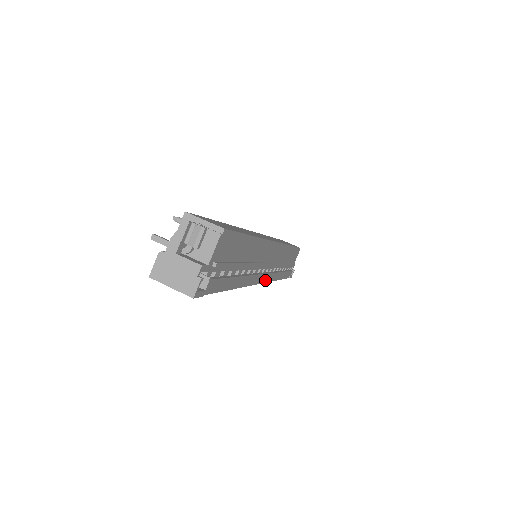
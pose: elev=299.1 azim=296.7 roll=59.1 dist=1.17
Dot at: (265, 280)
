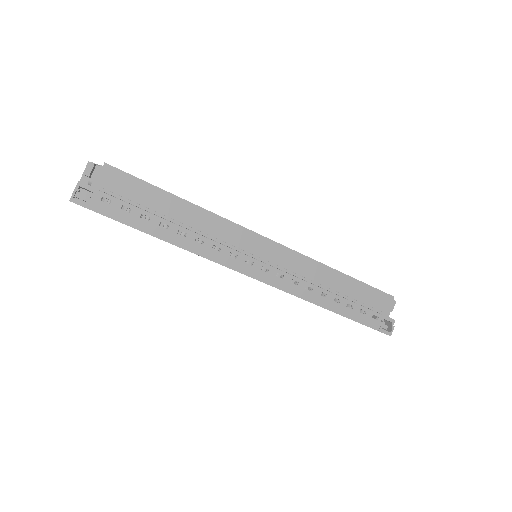
Dot at: (264, 279)
